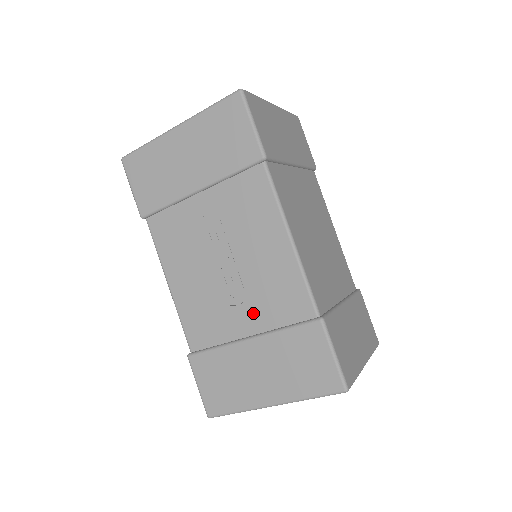
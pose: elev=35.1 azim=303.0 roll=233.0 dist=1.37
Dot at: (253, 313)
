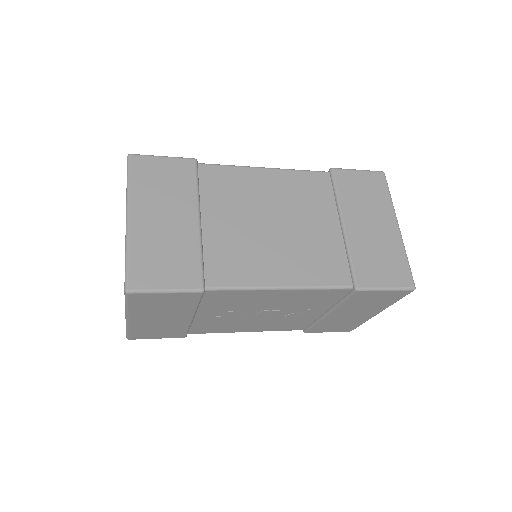
Dot at: (312, 309)
